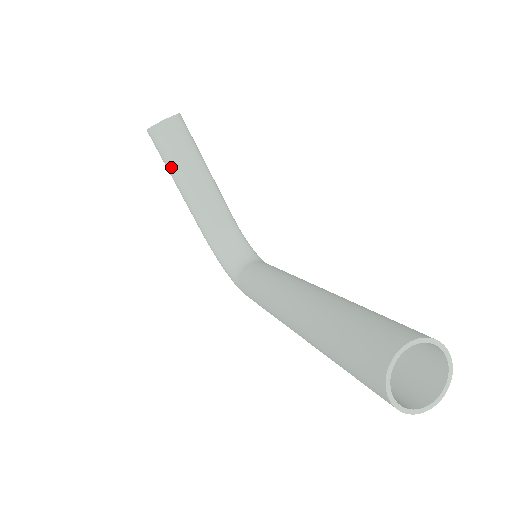
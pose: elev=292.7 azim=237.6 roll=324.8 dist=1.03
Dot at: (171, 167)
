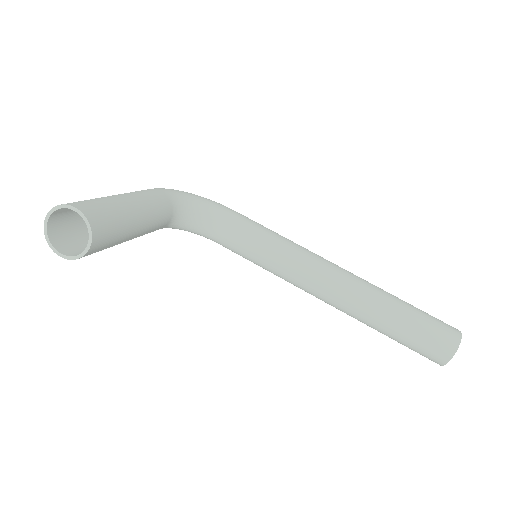
Dot at: occluded
